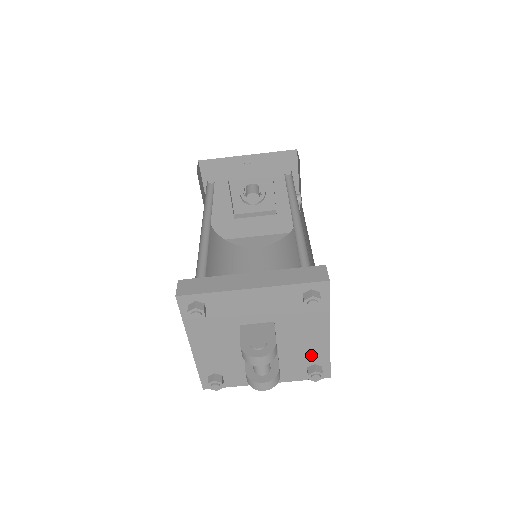
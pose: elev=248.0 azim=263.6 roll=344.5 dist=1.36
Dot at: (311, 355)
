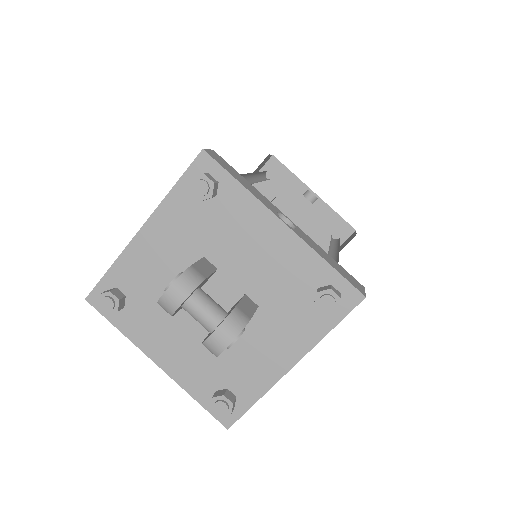
Dot at: (298, 276)
